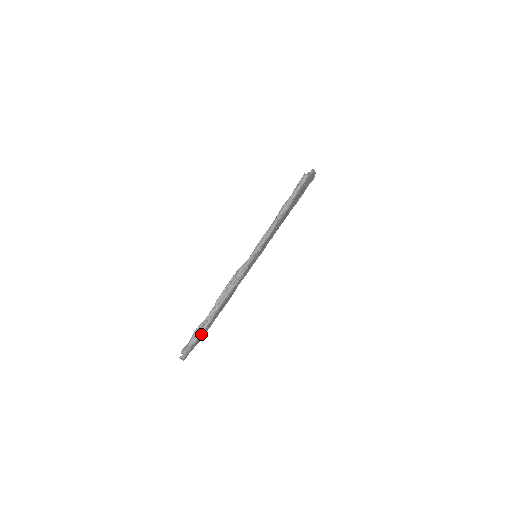
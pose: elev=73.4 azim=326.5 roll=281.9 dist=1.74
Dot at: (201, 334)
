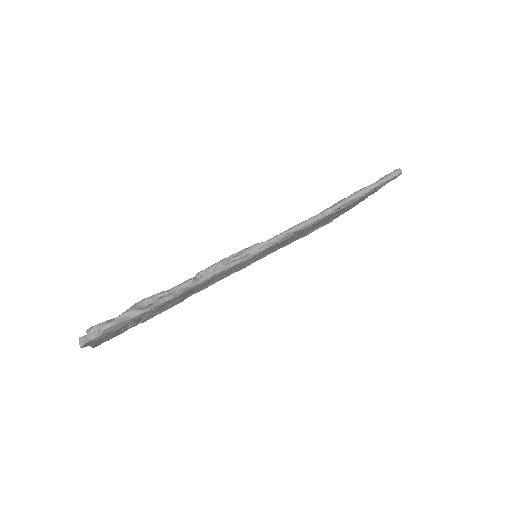
Dot at: (138, 316)
